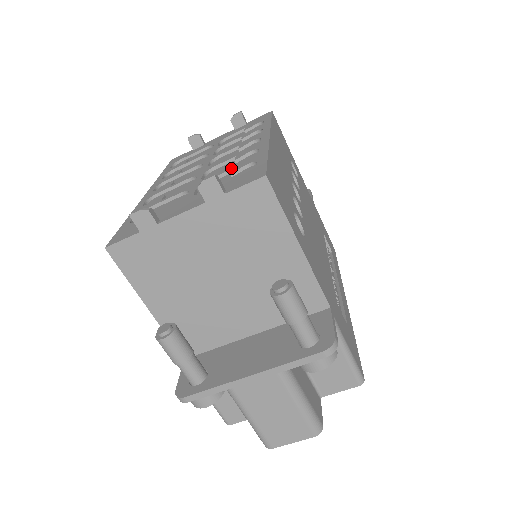
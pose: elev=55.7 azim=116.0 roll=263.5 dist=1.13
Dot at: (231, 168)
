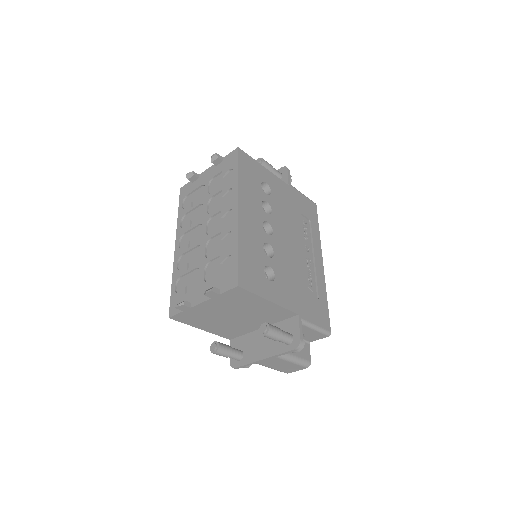
Dot at: (220, 254)
